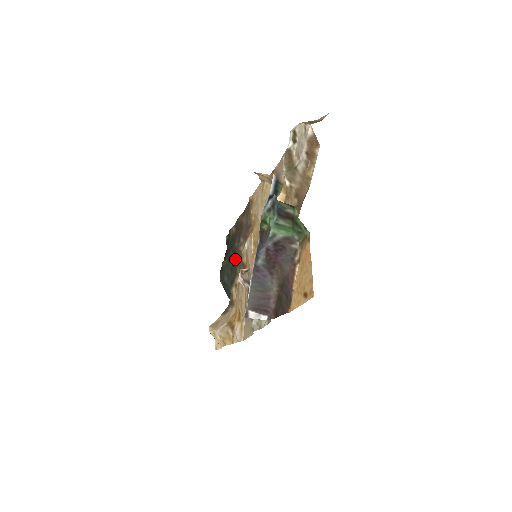
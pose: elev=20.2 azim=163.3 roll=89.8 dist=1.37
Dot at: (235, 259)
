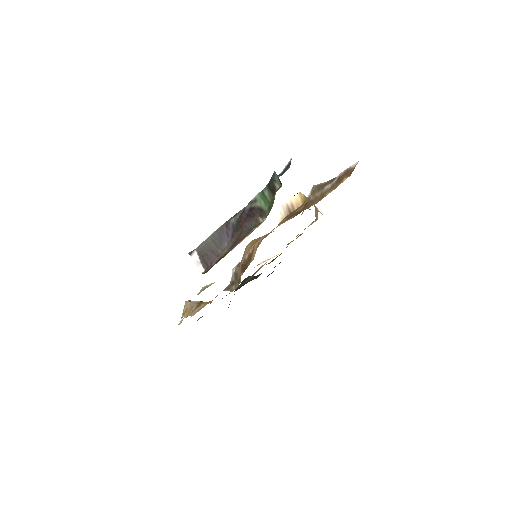
Dot at: occluded
